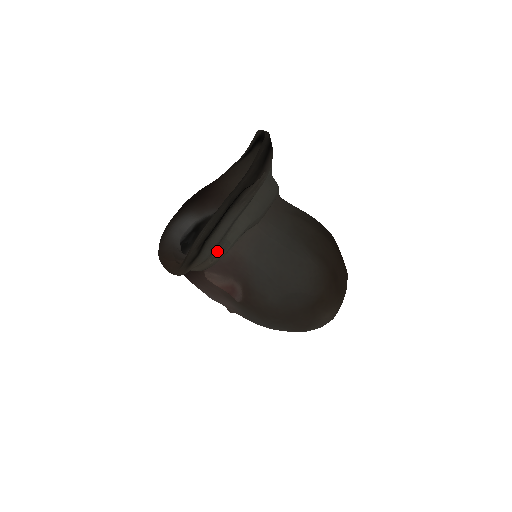
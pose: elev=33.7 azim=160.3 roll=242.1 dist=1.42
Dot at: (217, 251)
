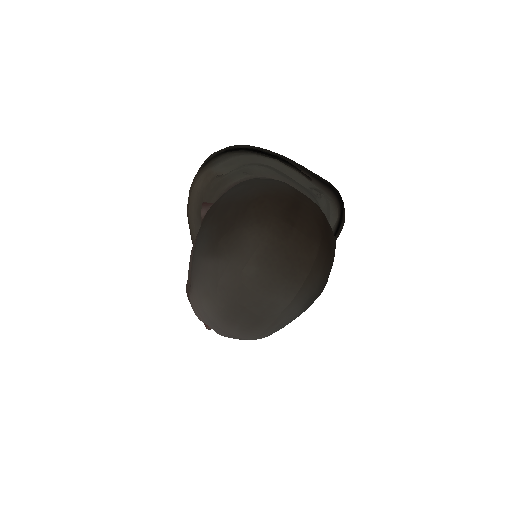
Dot at: occluded
